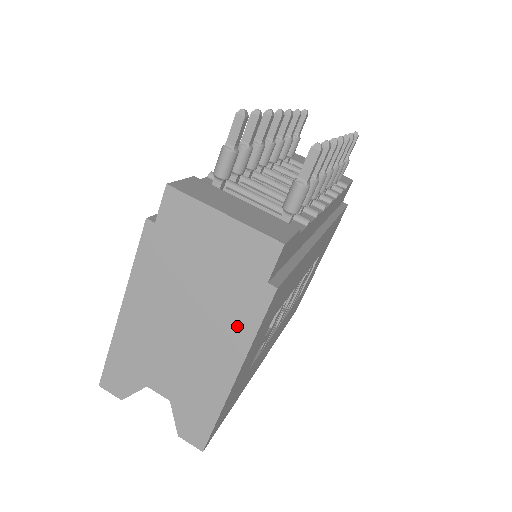
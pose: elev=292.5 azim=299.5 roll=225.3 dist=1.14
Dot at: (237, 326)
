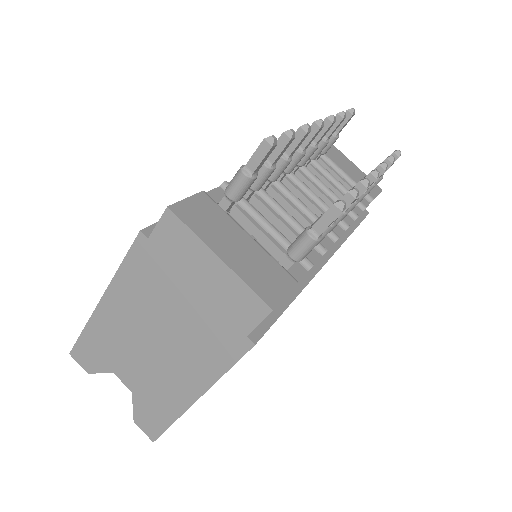
Dot at: (208, 360)
